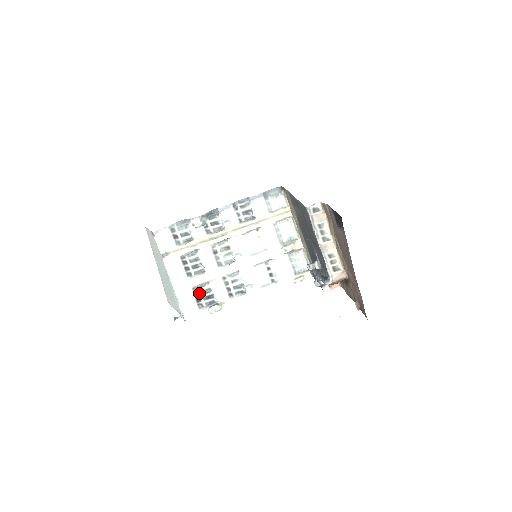
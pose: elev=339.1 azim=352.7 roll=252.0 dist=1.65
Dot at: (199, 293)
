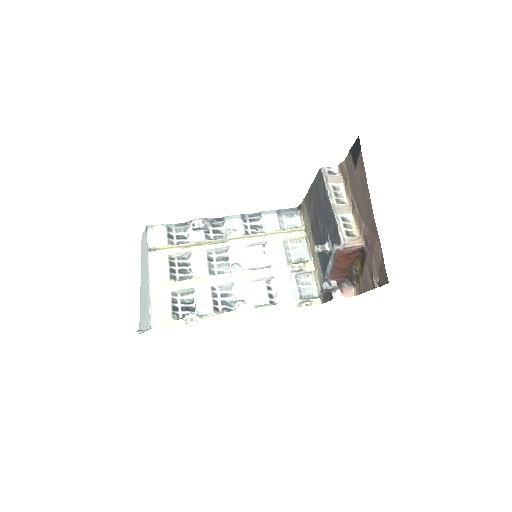
Dot at: (178, 301)
